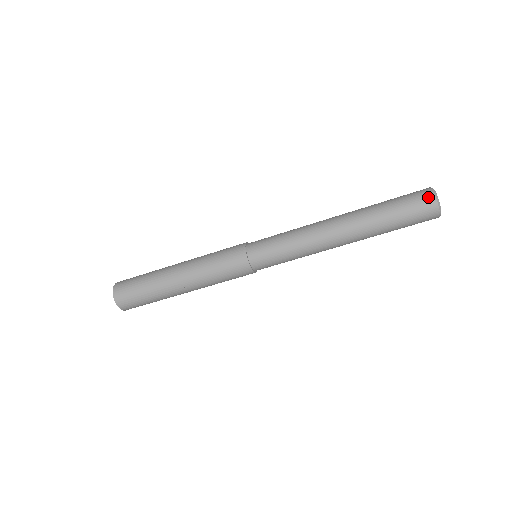
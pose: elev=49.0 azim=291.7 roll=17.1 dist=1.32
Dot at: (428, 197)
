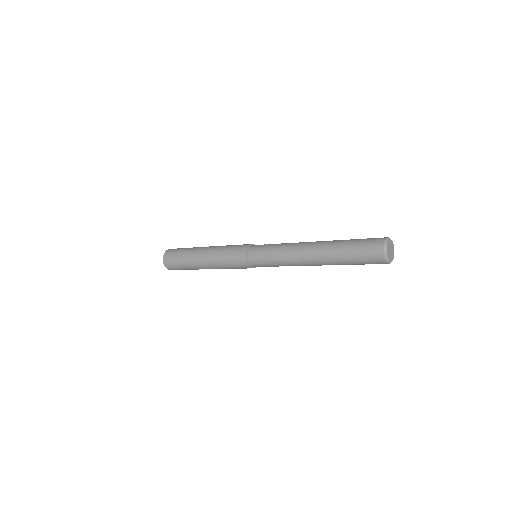
Dot at: (382, 263)
